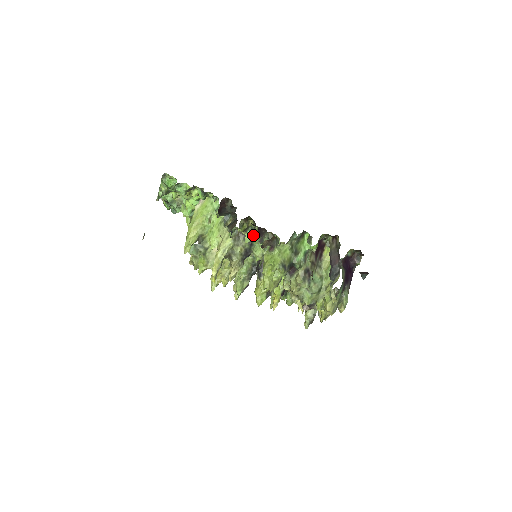
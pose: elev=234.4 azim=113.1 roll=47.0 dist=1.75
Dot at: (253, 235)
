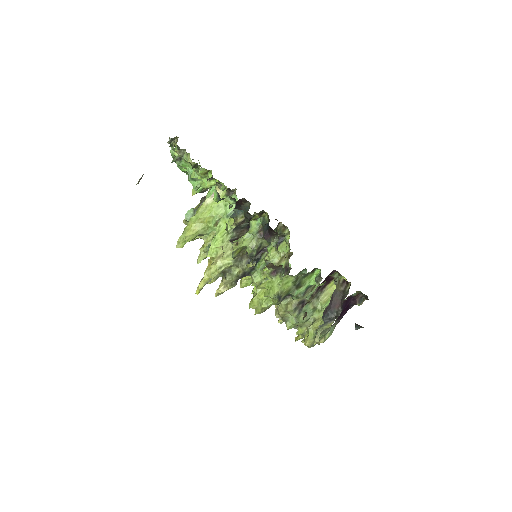
Dot at: (259, 260)
